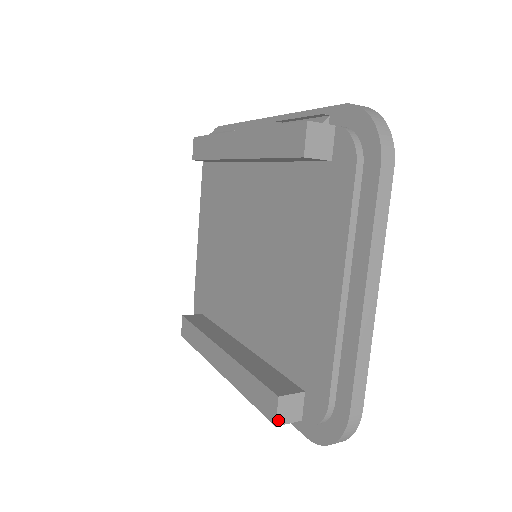
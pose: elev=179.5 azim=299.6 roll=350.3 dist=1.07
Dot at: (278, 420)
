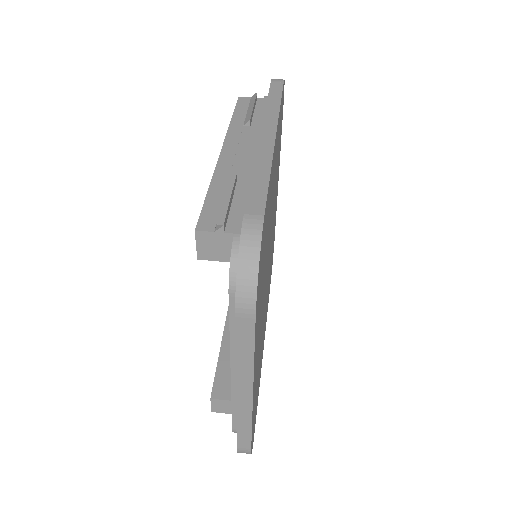
Dot at: (213, 409)
